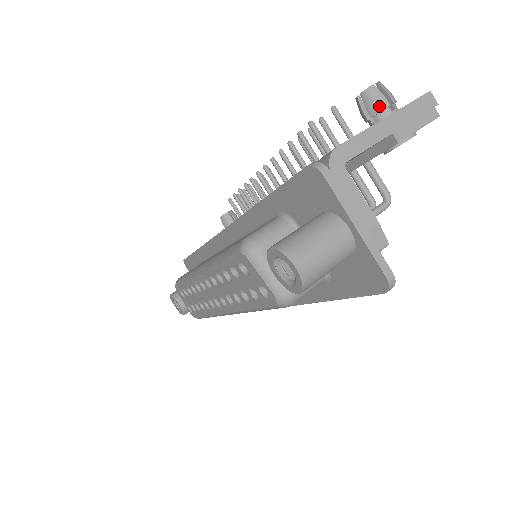
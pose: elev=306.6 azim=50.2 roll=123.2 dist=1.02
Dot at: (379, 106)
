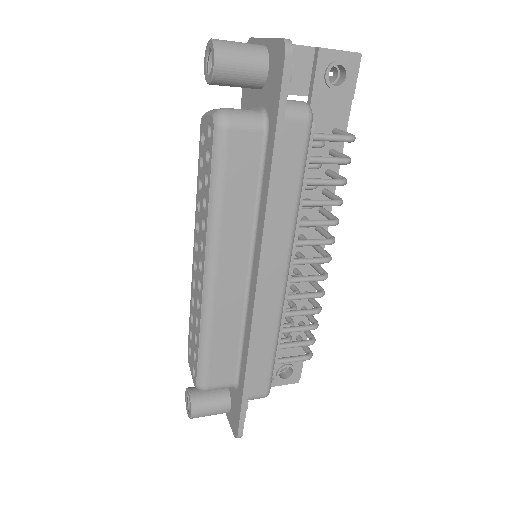
Dot at: occluded
